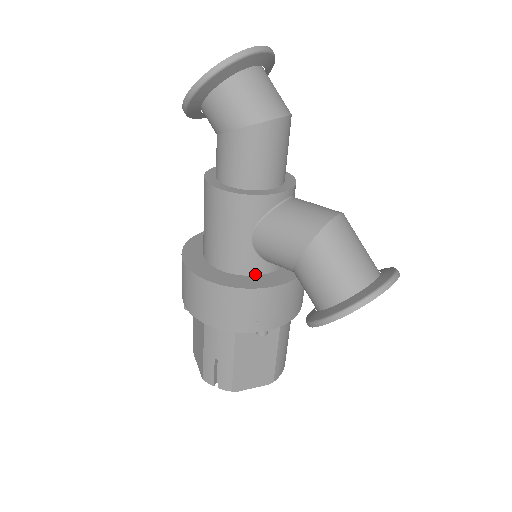
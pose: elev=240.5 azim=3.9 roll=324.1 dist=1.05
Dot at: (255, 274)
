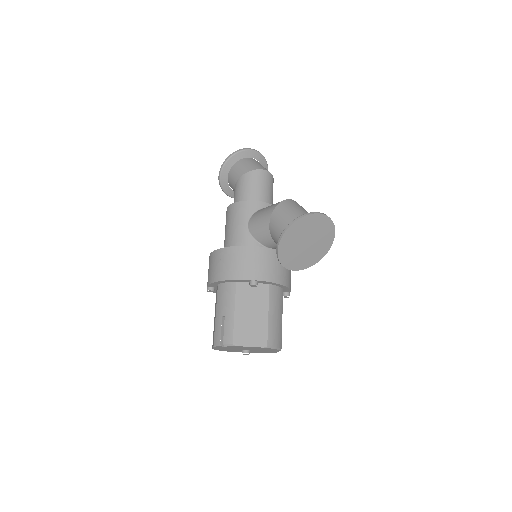
Dot at: occluded
